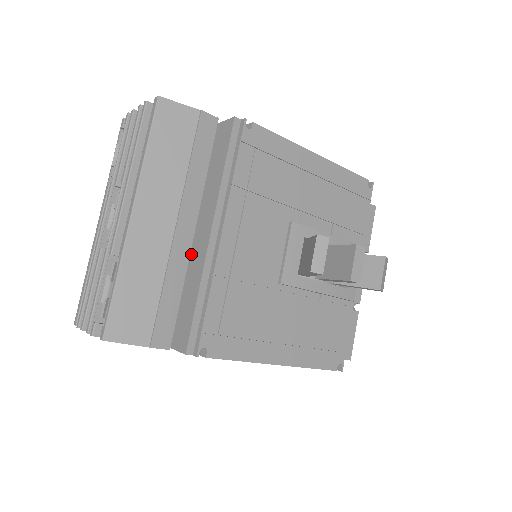
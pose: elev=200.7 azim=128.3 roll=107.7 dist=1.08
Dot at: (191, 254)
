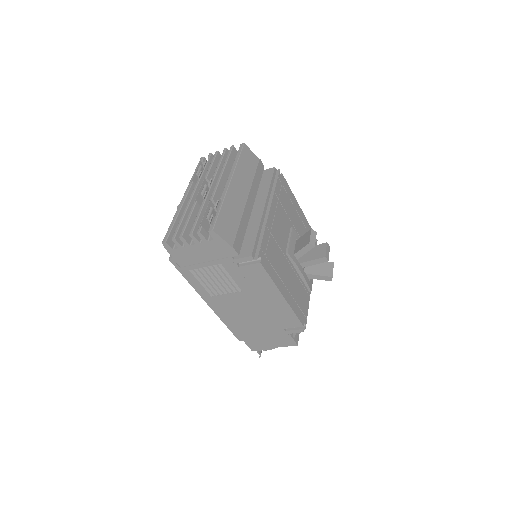
Dot at: occluded
